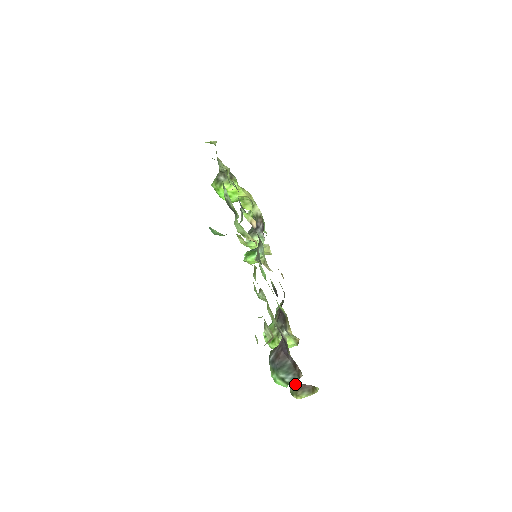
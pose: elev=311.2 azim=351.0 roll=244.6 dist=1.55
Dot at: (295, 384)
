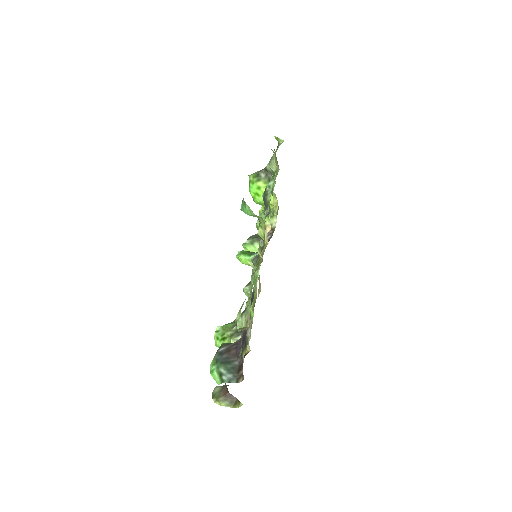
Dot at: (222, 389)
